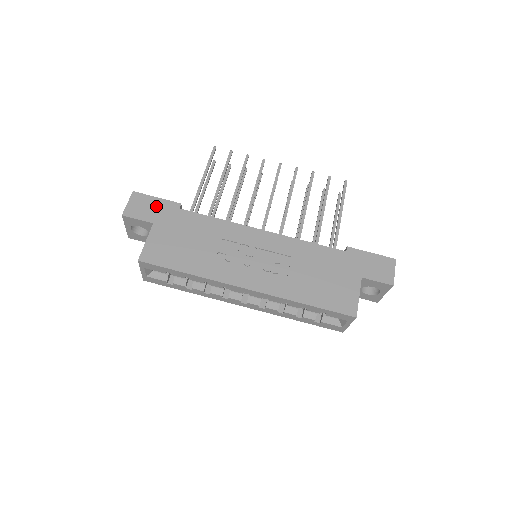
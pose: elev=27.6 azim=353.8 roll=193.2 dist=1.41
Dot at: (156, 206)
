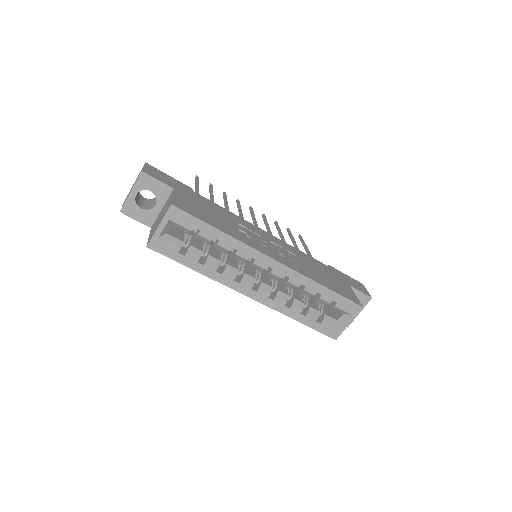
Dot at: (171, 180)
